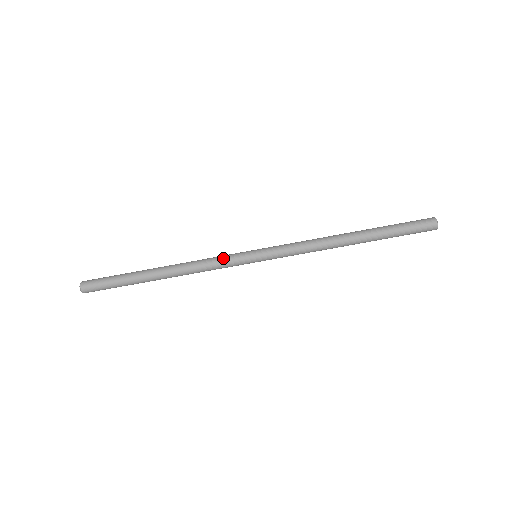
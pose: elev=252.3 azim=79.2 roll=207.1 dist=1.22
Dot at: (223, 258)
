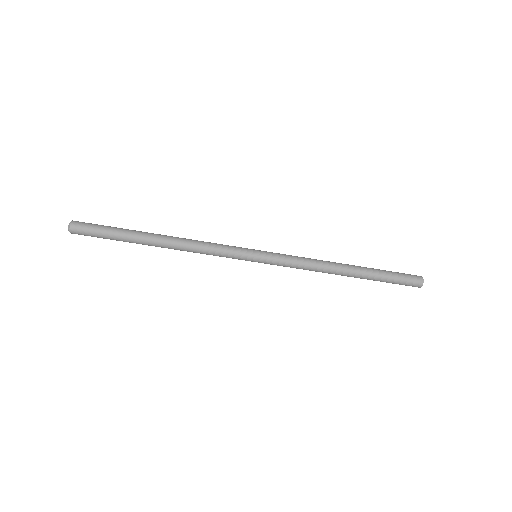
Dot at: (224, 253)
